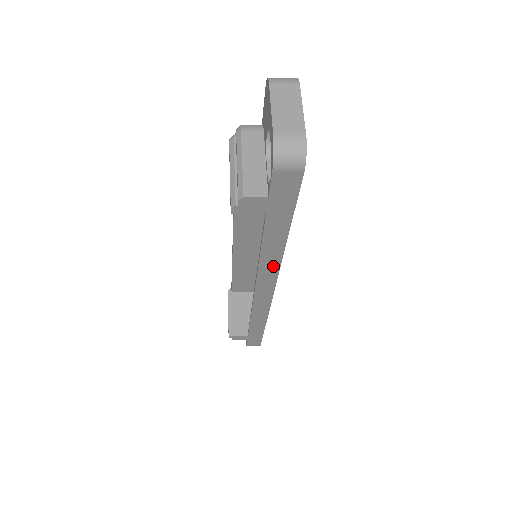
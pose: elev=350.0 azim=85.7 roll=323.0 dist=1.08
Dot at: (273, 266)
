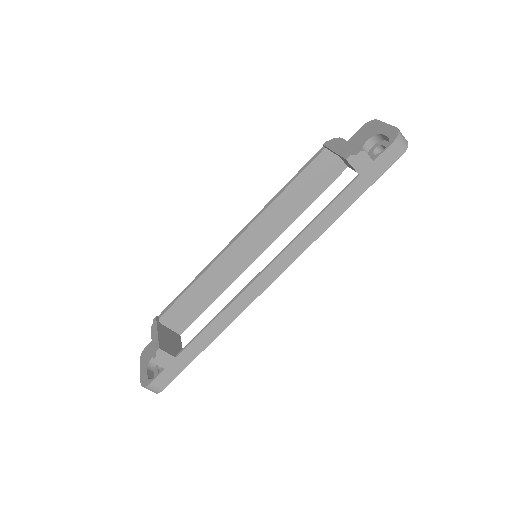
Dot at: (309, 240)
